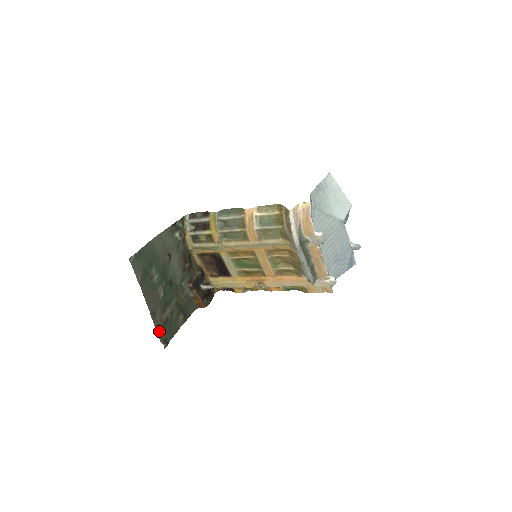
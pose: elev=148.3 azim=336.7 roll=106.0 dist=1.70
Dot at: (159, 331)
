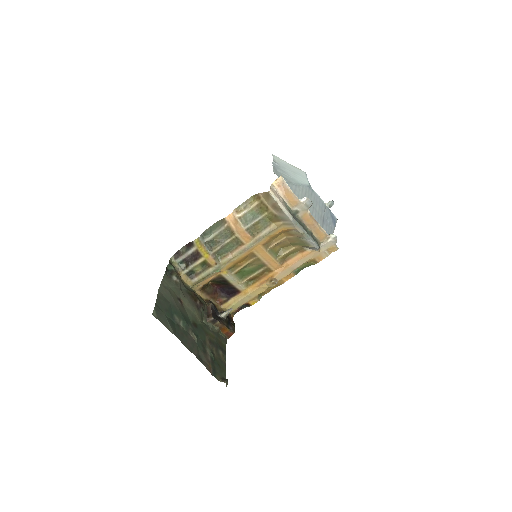
Dot at: (213, 373)
